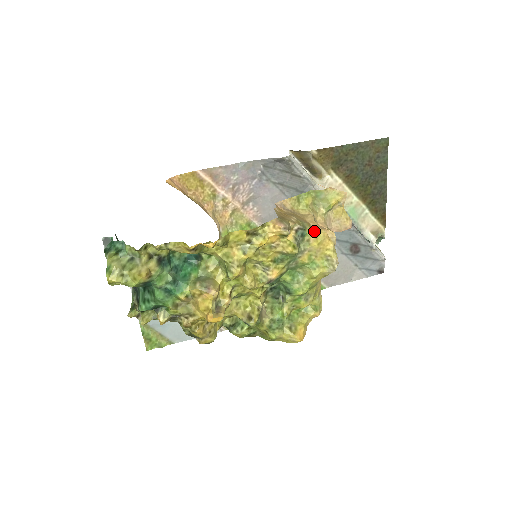
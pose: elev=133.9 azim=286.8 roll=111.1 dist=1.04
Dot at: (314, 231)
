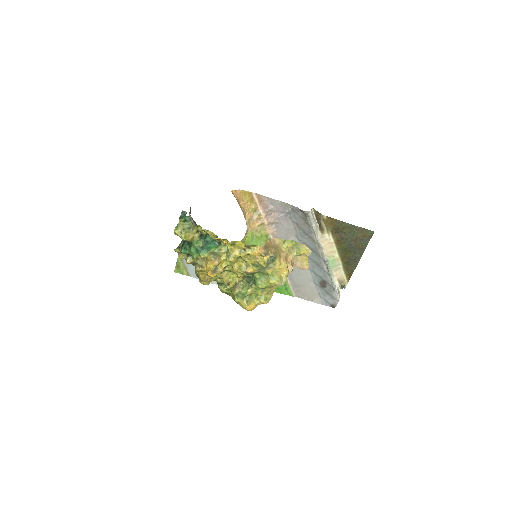
Dot at: (281, 261)
